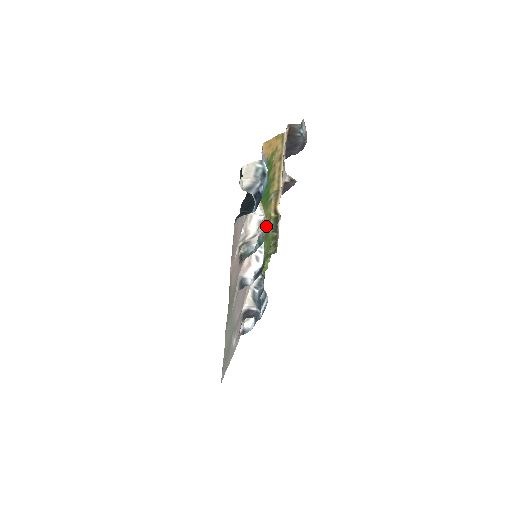
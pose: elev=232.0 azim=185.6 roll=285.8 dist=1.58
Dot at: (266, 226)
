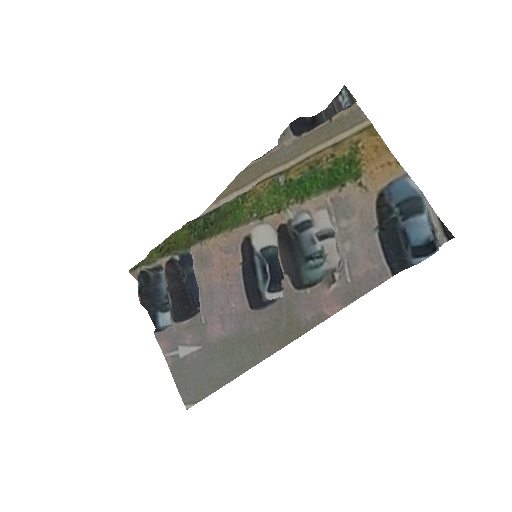
Dot at: (308, 231)
